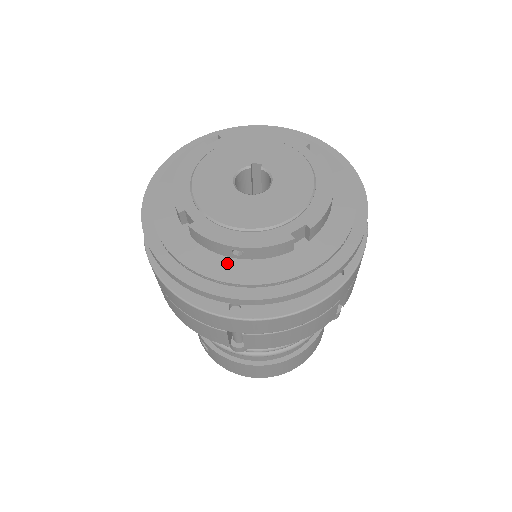
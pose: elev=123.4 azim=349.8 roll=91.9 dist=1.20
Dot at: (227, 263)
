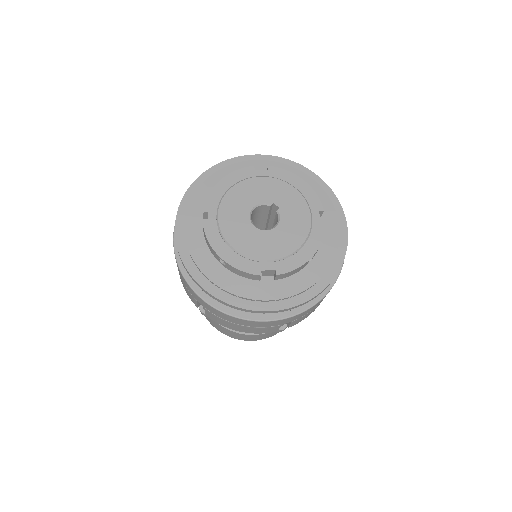
Dot at: (214, 263)
